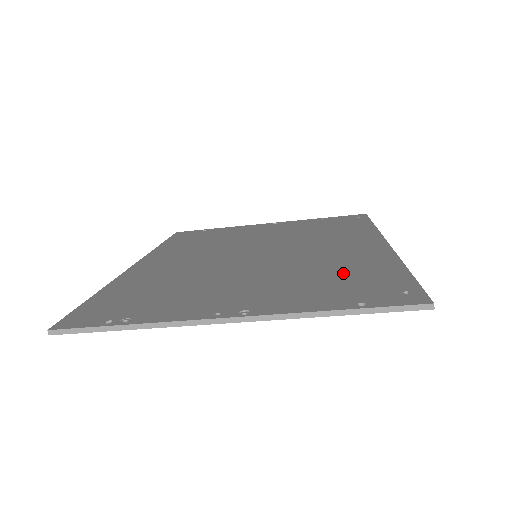
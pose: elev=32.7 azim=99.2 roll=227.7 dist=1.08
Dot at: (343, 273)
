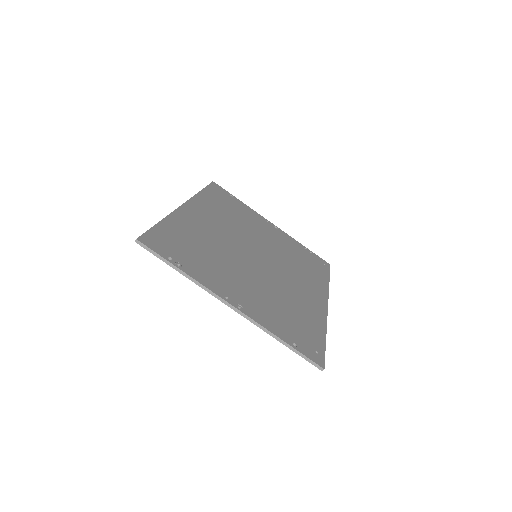
Dot at: (296, 314)
